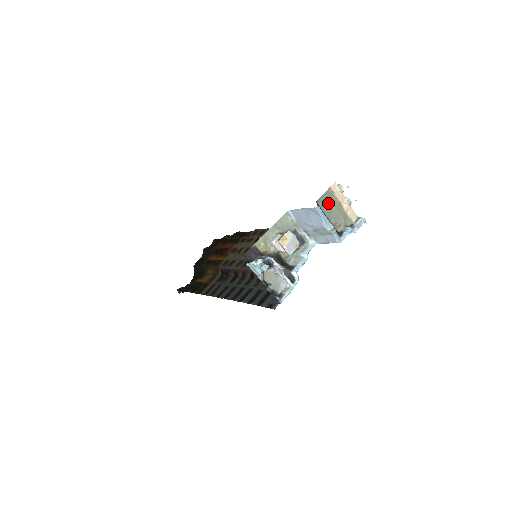
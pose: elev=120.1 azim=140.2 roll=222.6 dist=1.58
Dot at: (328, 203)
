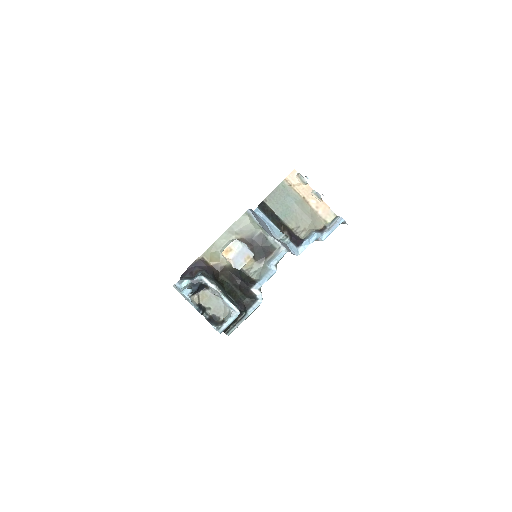
Dot at: (283, 201)
